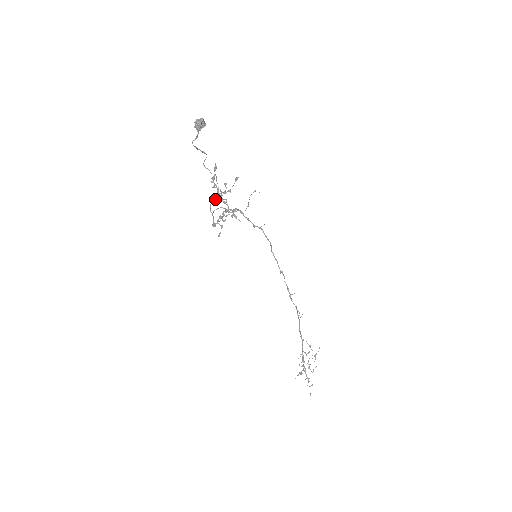
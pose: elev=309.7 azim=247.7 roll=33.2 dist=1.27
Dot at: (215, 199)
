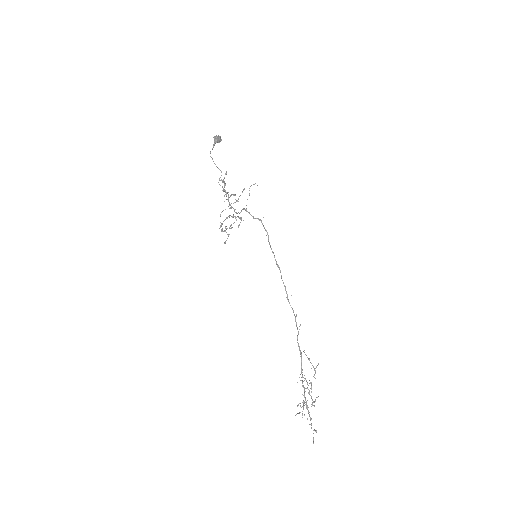
Dot at: (225, 209)
